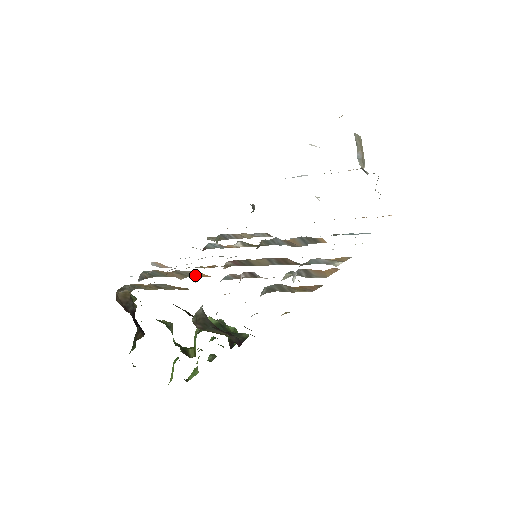
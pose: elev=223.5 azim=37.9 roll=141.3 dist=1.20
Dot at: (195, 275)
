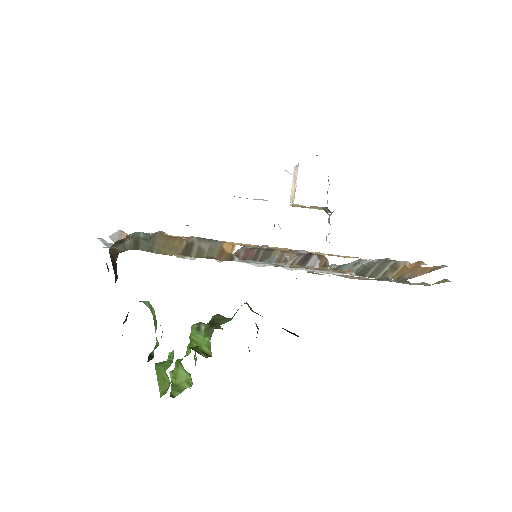
Dot at: occluded
